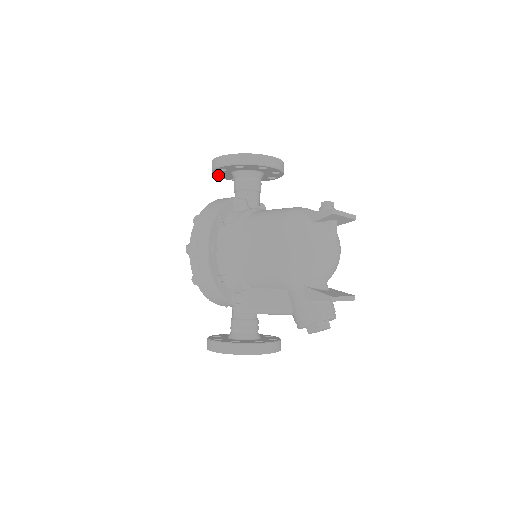
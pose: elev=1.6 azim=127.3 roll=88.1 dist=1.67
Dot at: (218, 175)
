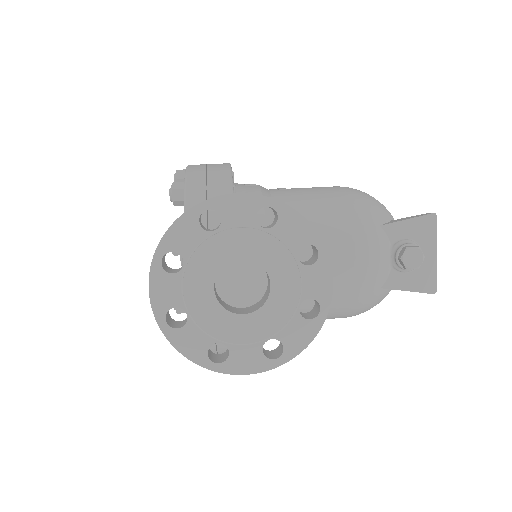
Dot at: (168, 311)
